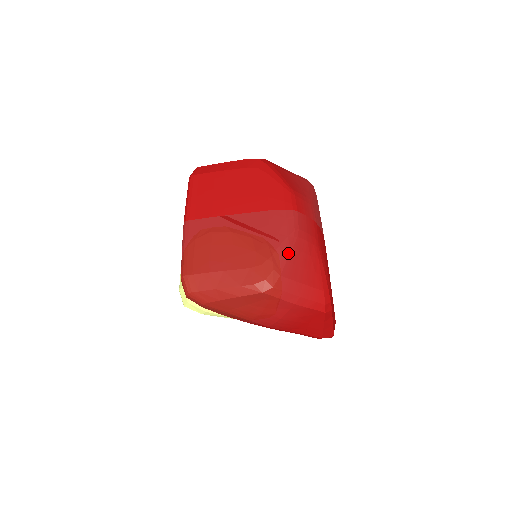
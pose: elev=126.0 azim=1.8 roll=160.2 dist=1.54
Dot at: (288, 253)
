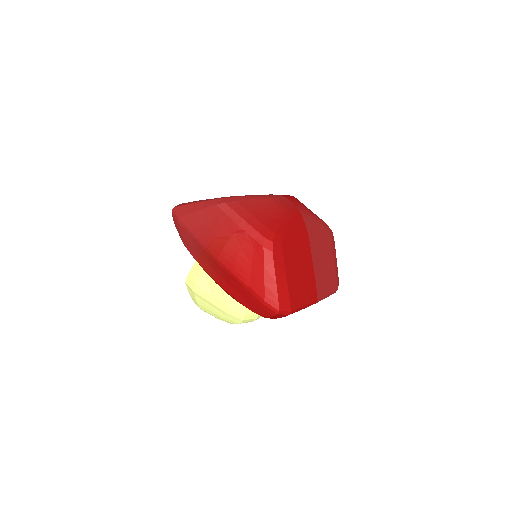
Dot at: (254, 198)
